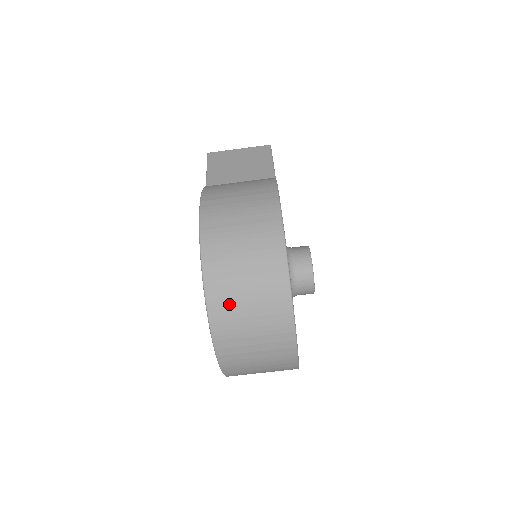
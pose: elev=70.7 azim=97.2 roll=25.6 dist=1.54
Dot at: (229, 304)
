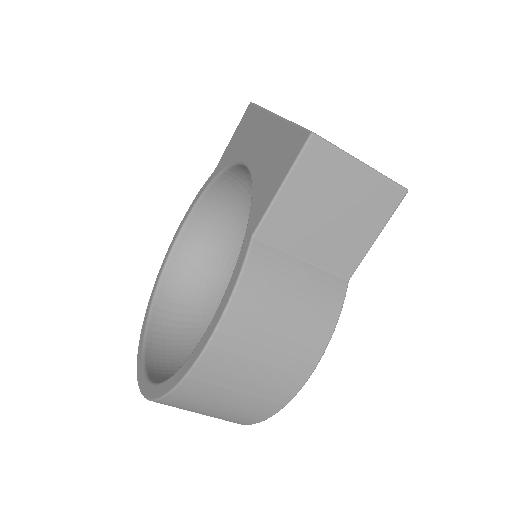
Dot at: occluded
